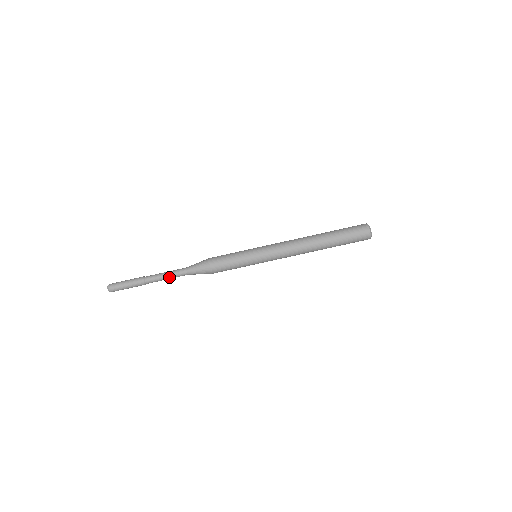
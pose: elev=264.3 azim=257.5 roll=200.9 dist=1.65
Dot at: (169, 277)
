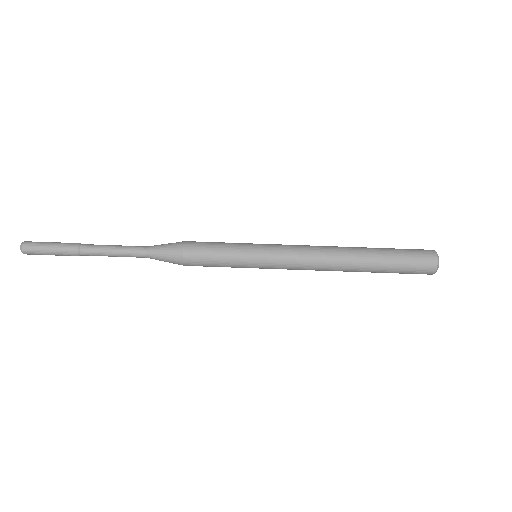
Dot at: (118, 255)
